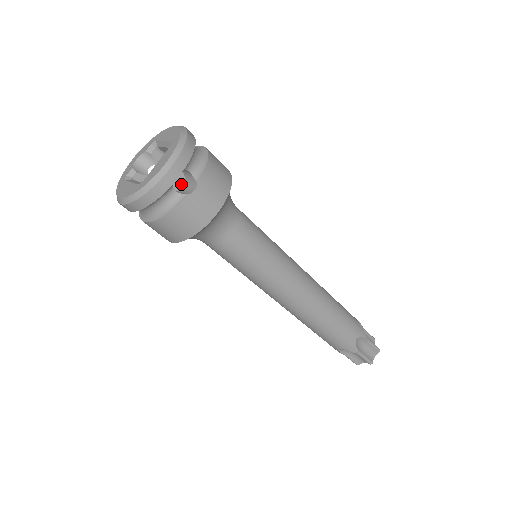
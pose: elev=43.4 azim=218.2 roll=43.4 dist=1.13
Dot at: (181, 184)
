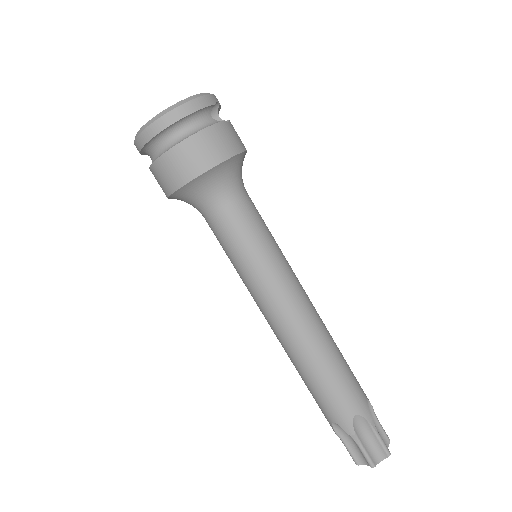
Dot at: occluded
